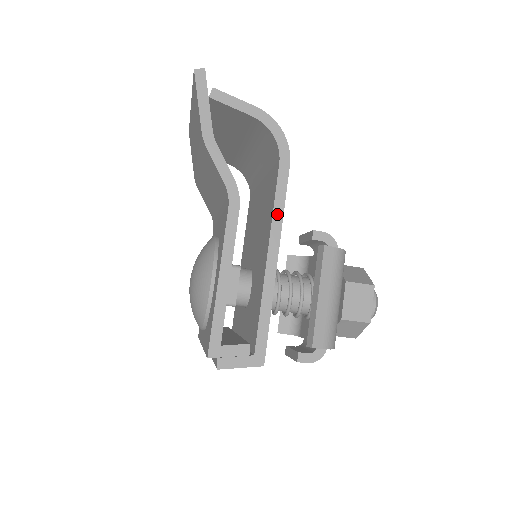
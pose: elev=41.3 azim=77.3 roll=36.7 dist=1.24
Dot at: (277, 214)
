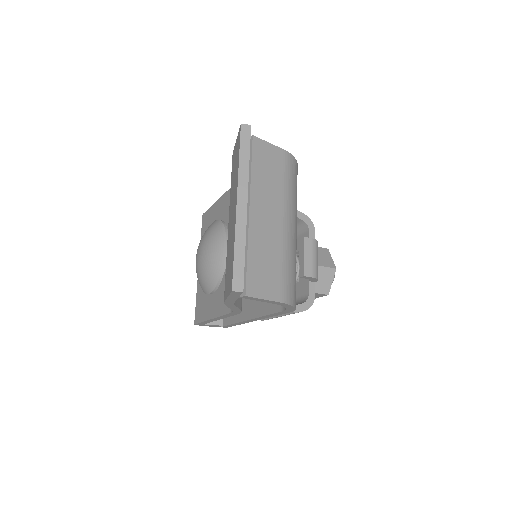
Dot at: (265, 317)
